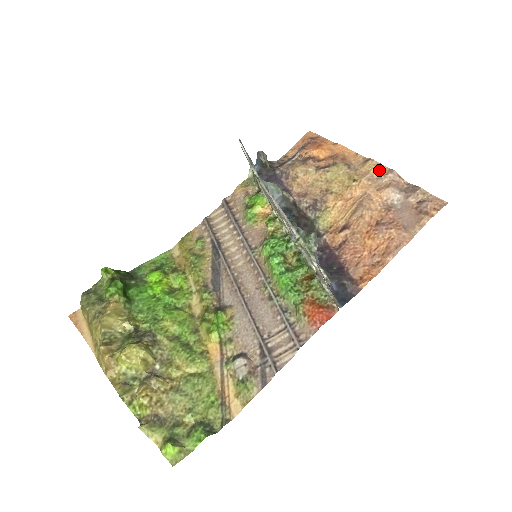
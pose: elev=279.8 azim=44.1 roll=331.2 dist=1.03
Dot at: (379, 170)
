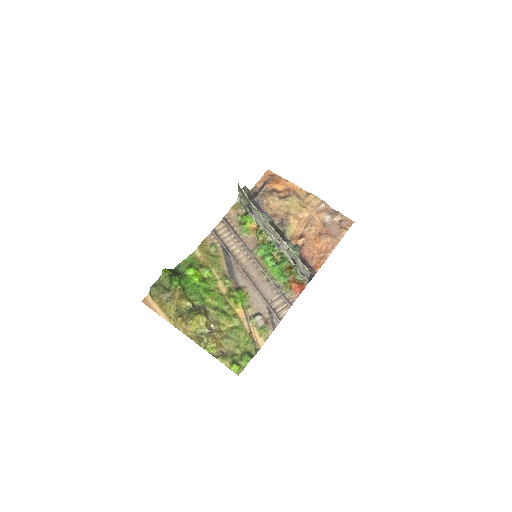
Dot at: (317, 201)
